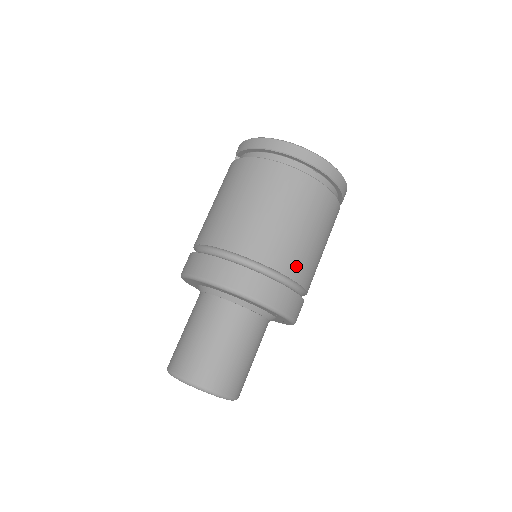
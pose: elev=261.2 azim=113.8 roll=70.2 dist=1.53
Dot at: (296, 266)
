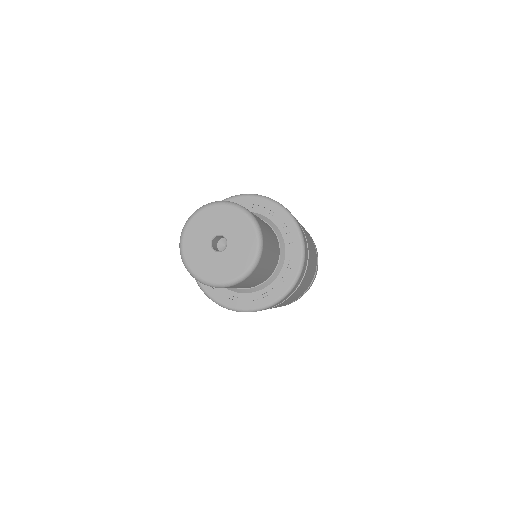
Dot at: occluded
